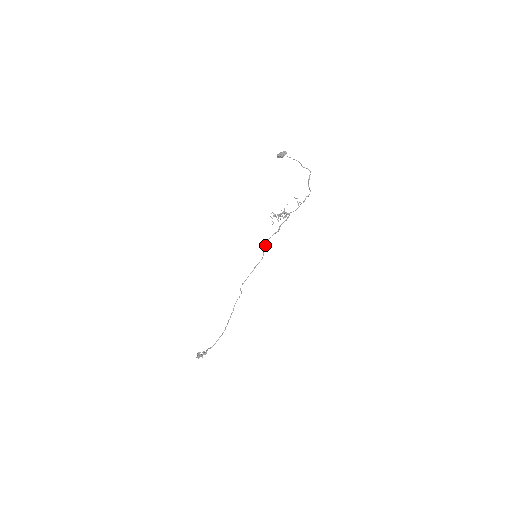
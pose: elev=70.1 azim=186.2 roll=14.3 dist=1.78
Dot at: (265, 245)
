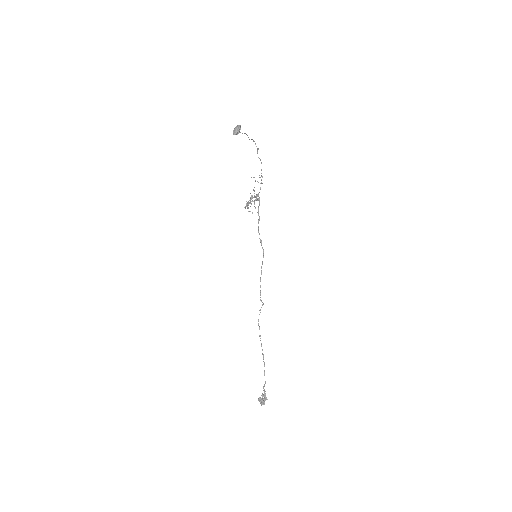
Dot at: occluded
